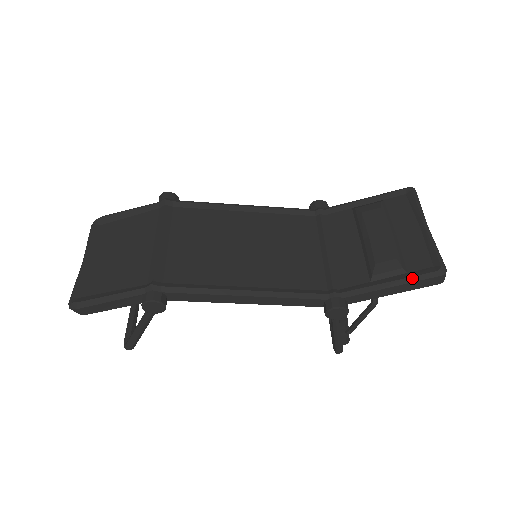
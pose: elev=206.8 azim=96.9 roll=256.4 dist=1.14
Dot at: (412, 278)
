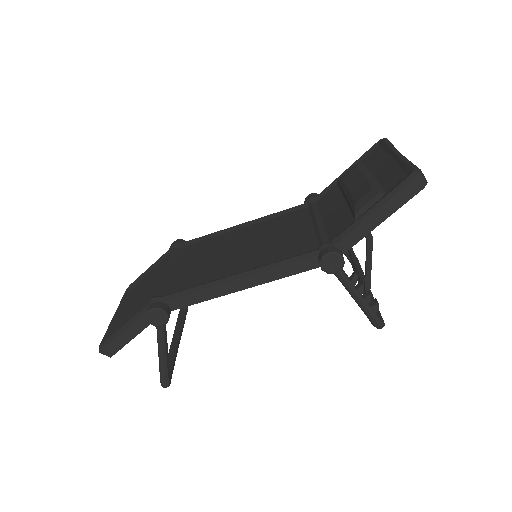
Dot at: (389, 194)
